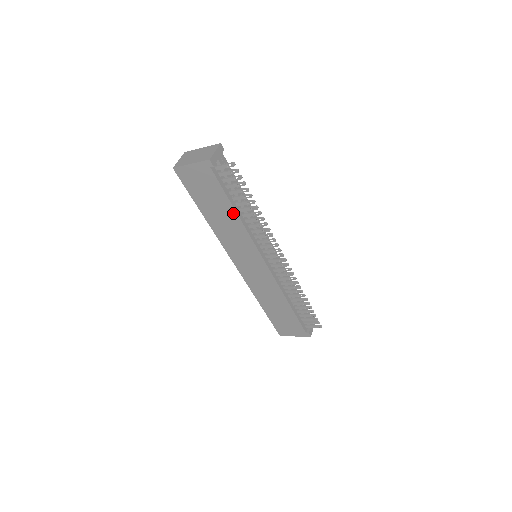
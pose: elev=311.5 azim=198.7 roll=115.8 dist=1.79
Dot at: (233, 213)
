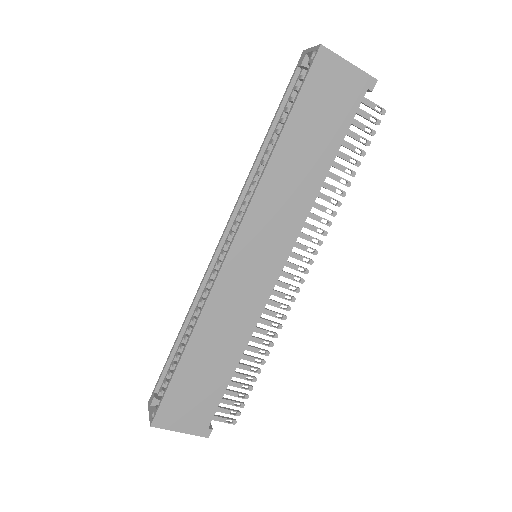
Dot at: (324, 167)
